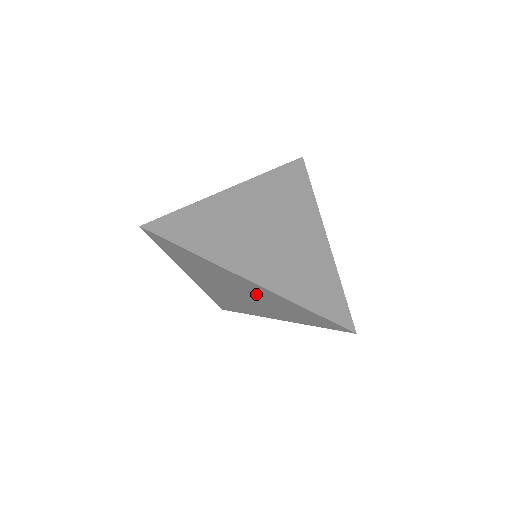
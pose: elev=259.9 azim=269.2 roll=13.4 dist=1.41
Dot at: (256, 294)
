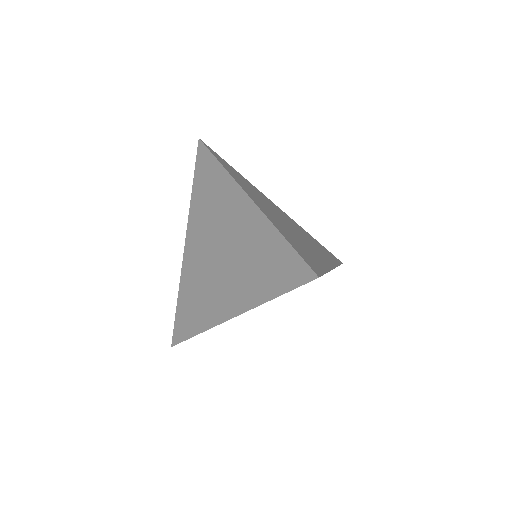
Dot at: (239, 236)
